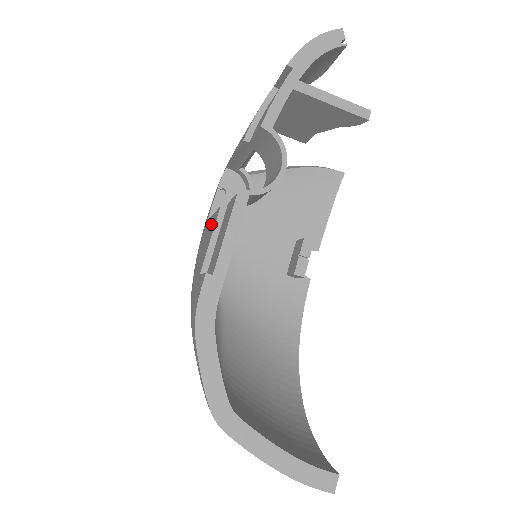
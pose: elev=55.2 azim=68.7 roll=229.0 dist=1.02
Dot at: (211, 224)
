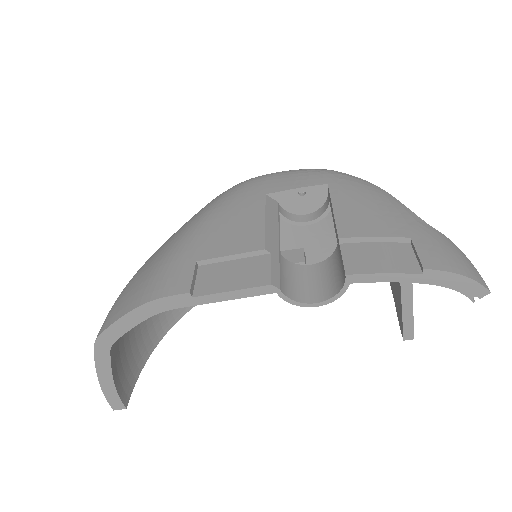
Dot at: (252, 230)
